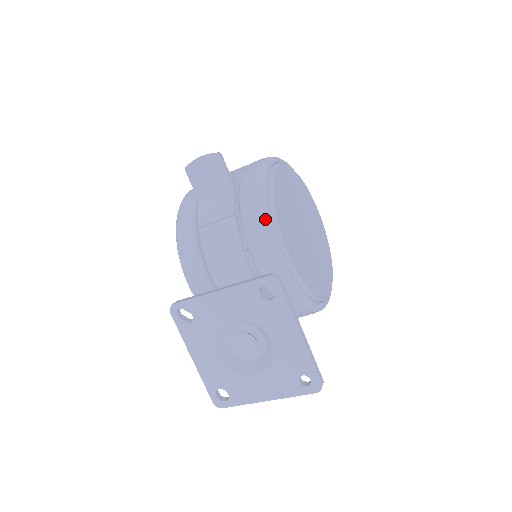
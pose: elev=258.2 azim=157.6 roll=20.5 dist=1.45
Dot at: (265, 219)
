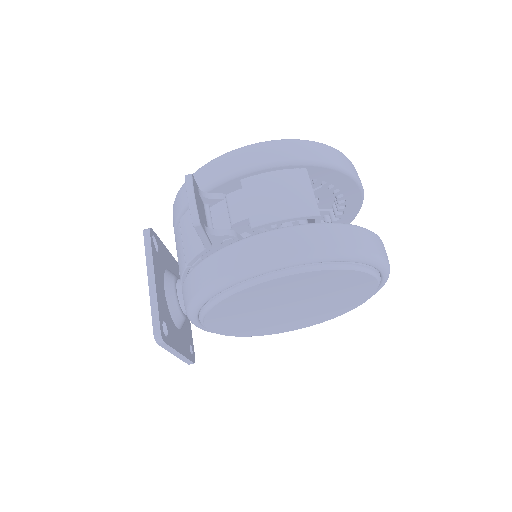
Dot at: (189, 308)
